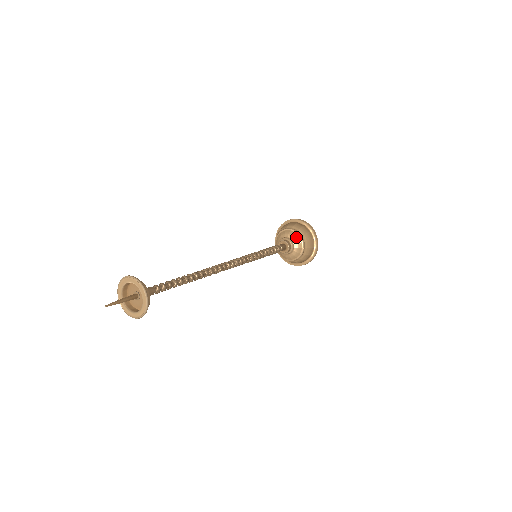
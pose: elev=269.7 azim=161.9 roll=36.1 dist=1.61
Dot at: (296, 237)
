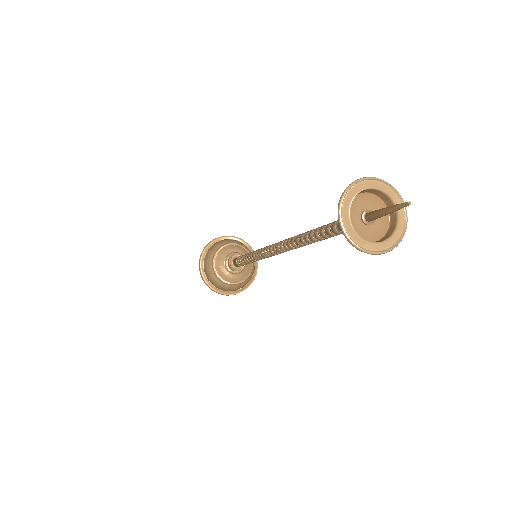
Dot at: (250, 265)
